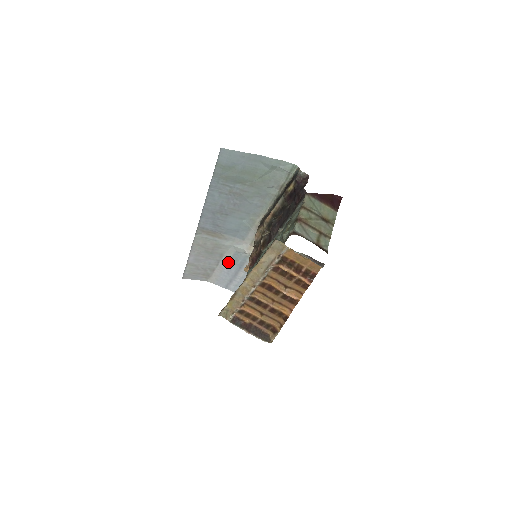
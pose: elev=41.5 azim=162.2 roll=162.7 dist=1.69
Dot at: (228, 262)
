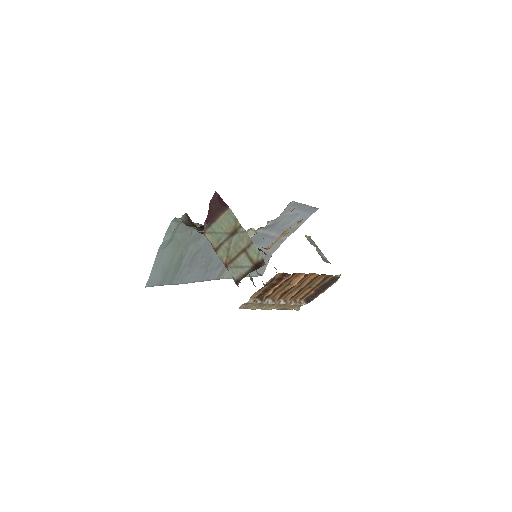
Dot at: (258, 245)
